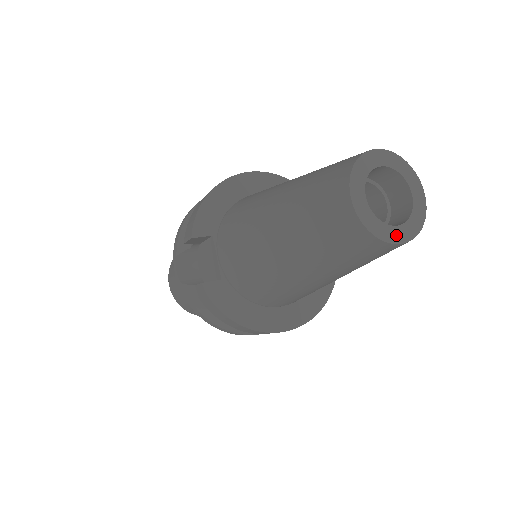
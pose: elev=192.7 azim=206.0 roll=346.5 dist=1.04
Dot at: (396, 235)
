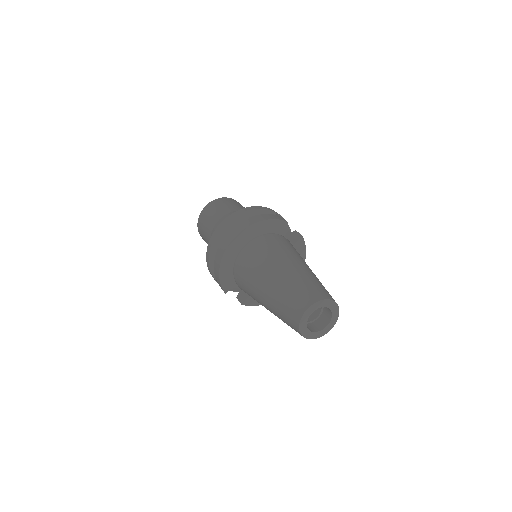
Dot at: (328, 329)
